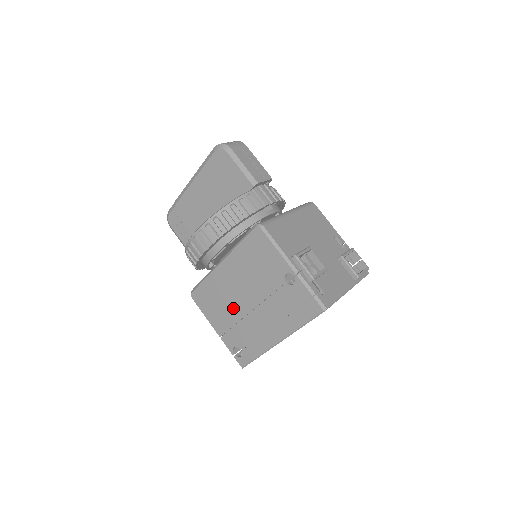
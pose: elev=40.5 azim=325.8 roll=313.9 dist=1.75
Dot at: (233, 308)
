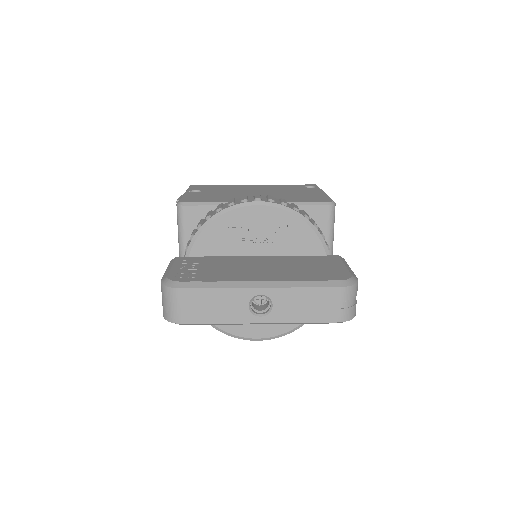
Dot at: occluded
